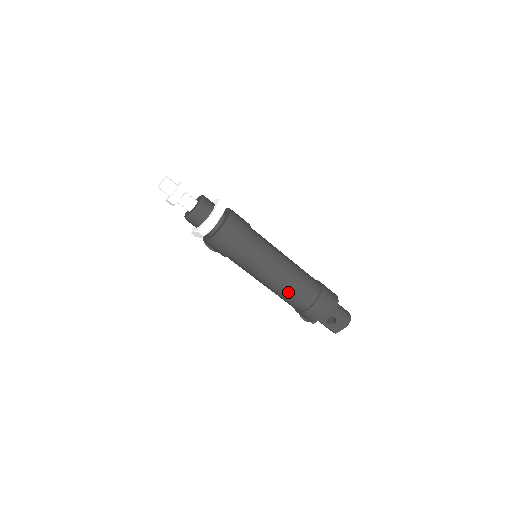
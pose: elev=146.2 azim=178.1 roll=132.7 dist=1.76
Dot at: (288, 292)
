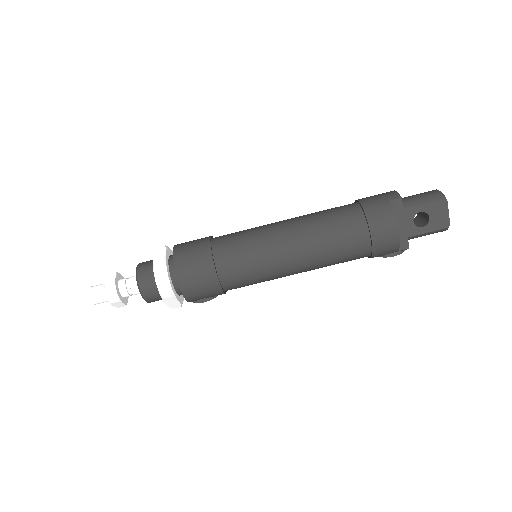
Dot at: (325, 248)
